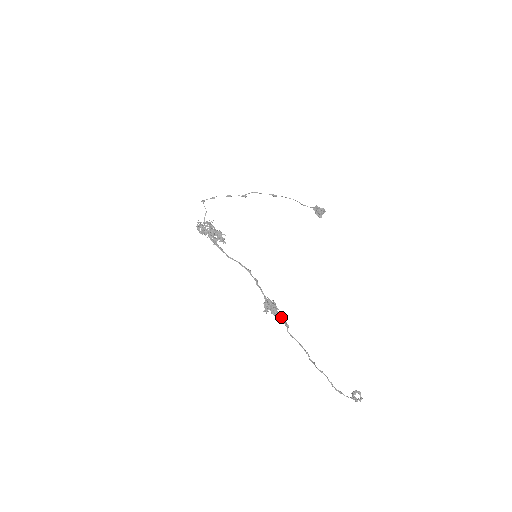
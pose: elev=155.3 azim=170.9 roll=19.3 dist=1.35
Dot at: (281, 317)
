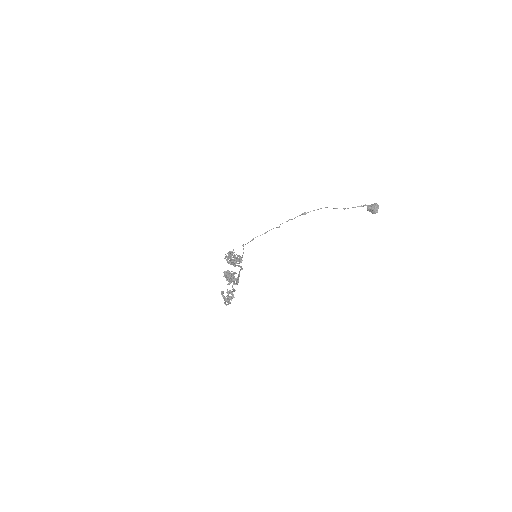
Dot at: (232, 279)
